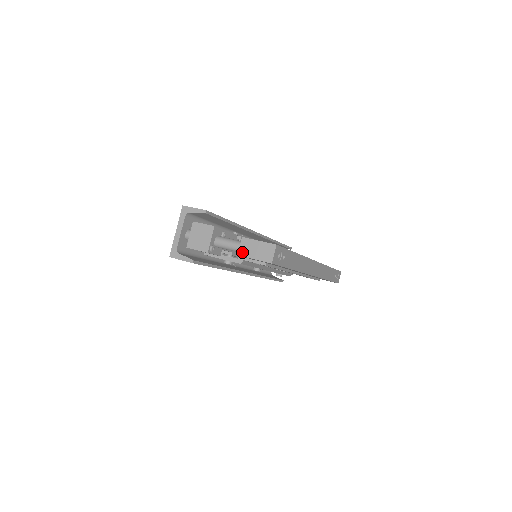
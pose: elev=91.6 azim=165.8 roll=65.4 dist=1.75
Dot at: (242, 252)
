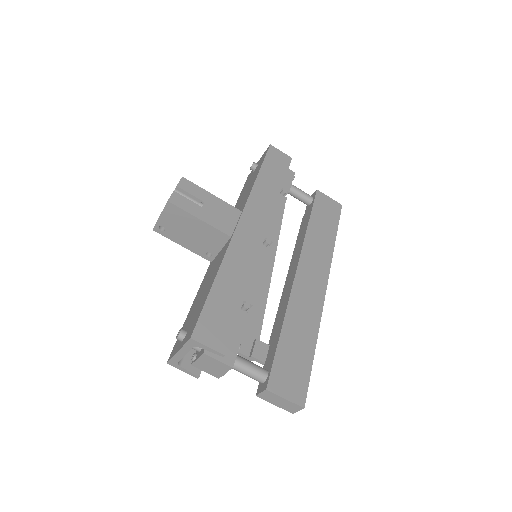
Dot at: (262, 397)
